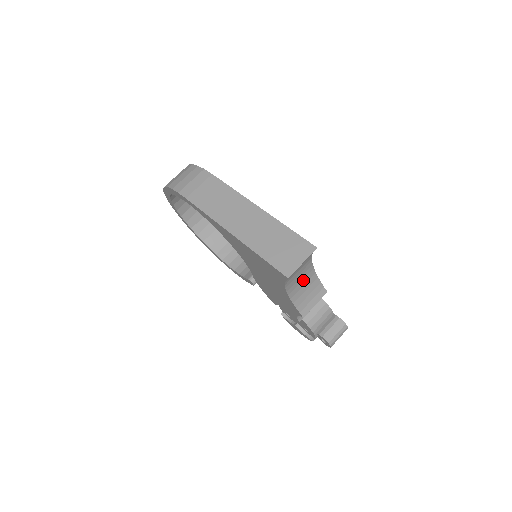
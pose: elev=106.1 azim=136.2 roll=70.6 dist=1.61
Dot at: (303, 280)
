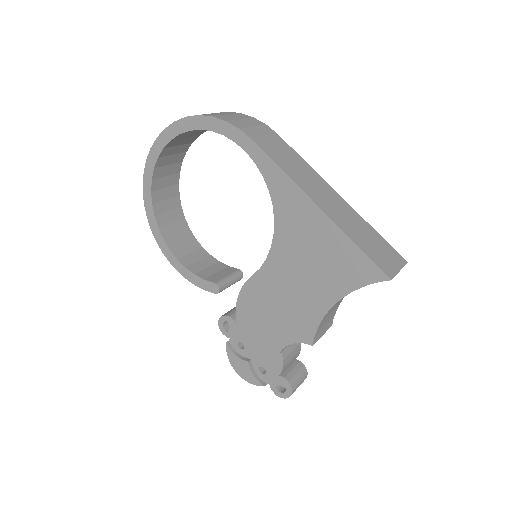
Dot at: occluded
